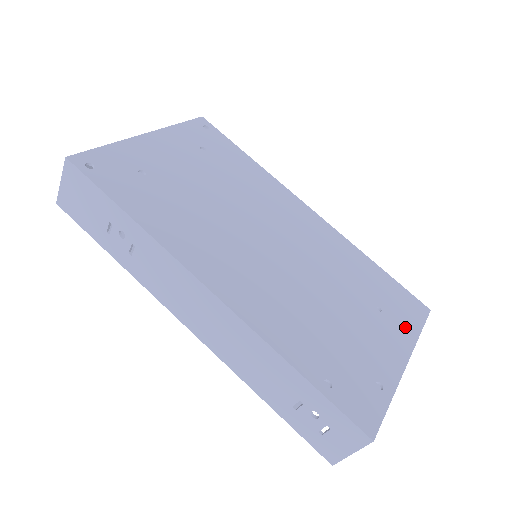
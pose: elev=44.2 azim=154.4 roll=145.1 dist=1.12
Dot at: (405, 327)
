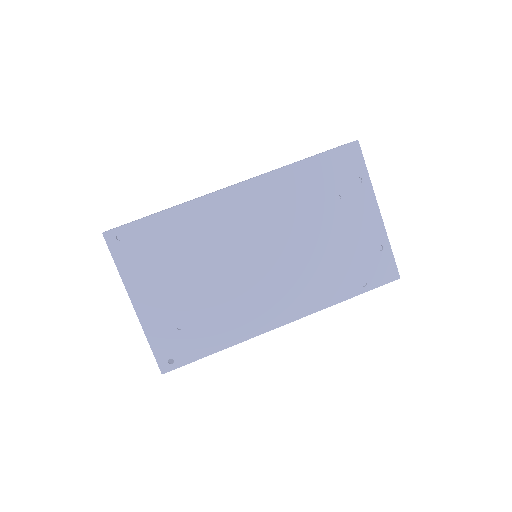
Dot at: (359, 185)
